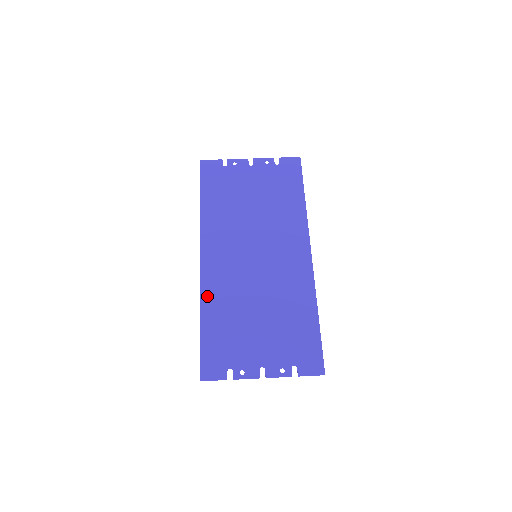
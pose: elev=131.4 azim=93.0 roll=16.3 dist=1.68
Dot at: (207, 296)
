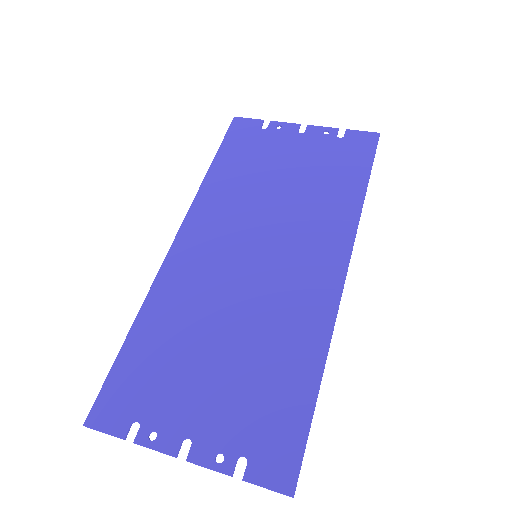
Dot at: (158, 295)
